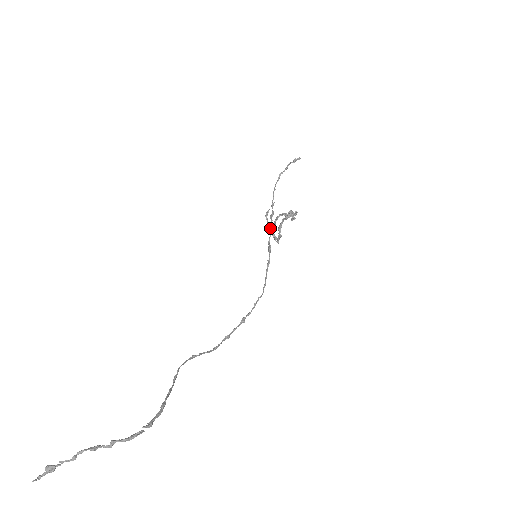
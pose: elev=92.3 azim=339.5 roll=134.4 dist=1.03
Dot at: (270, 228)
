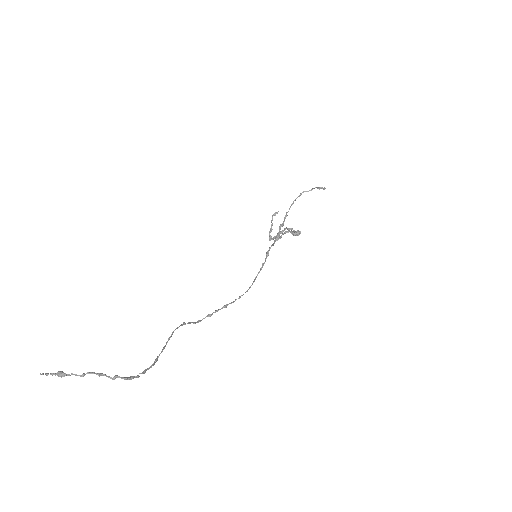
Dot at: (276, 237)
